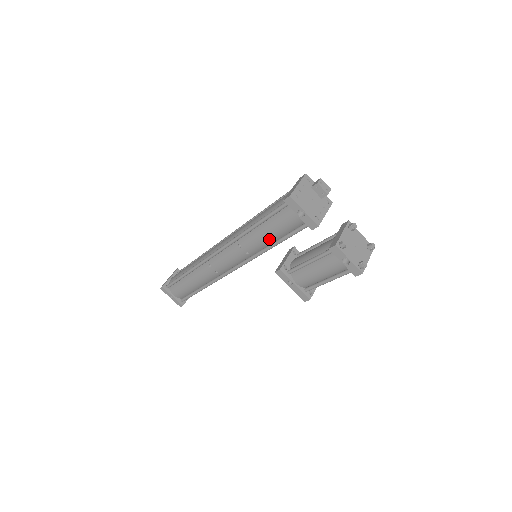
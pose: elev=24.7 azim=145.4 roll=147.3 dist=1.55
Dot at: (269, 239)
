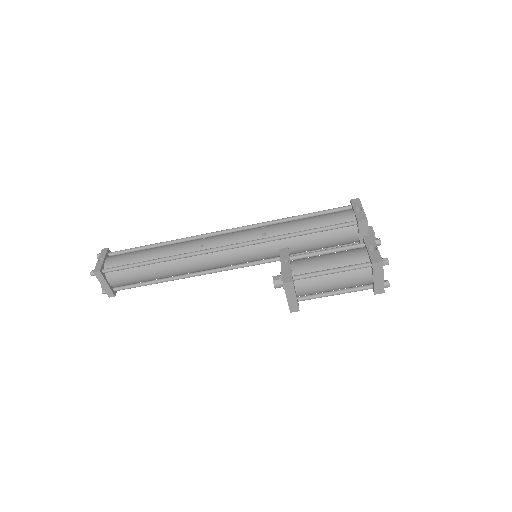
Dot at: (303, 226)
